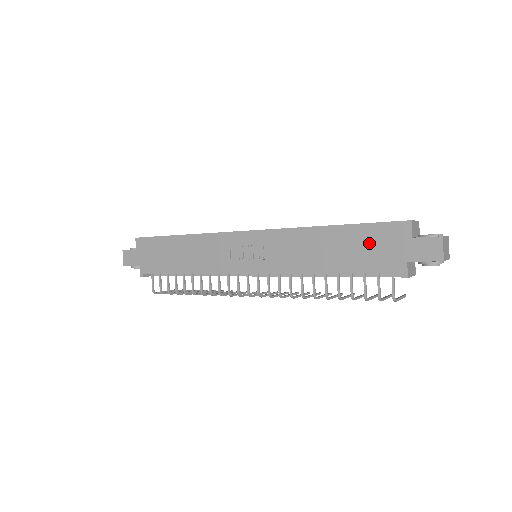
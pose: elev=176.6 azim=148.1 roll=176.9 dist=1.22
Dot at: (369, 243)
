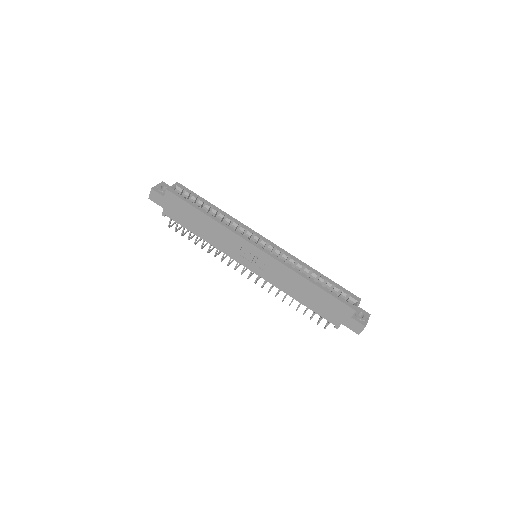
Dot at: (328, 304)
